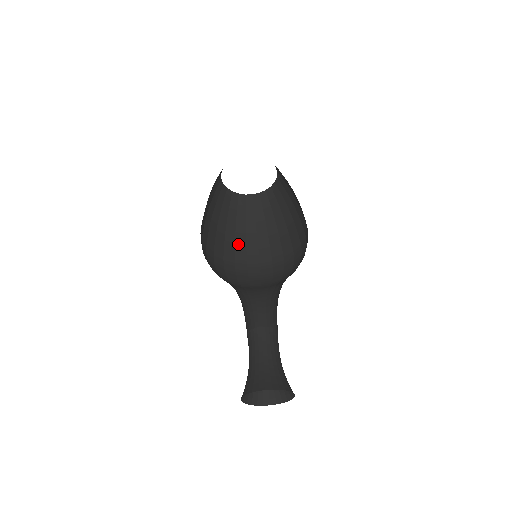
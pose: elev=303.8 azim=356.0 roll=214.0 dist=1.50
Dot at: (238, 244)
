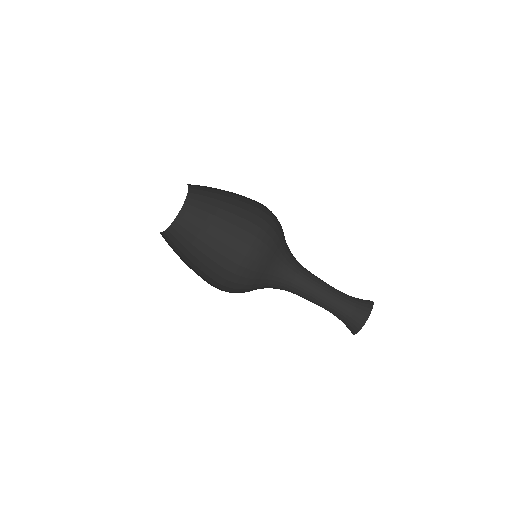
Dot at: (232, 221)
